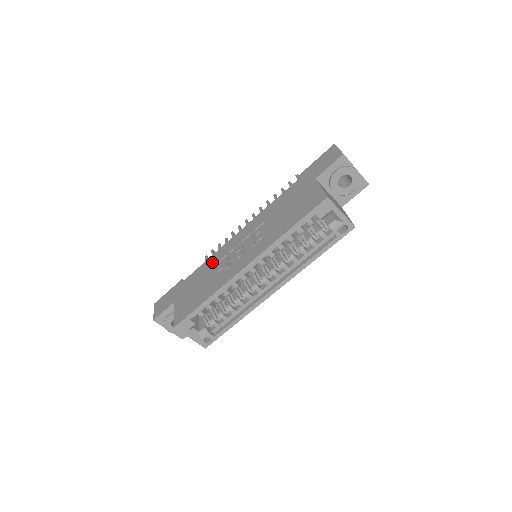
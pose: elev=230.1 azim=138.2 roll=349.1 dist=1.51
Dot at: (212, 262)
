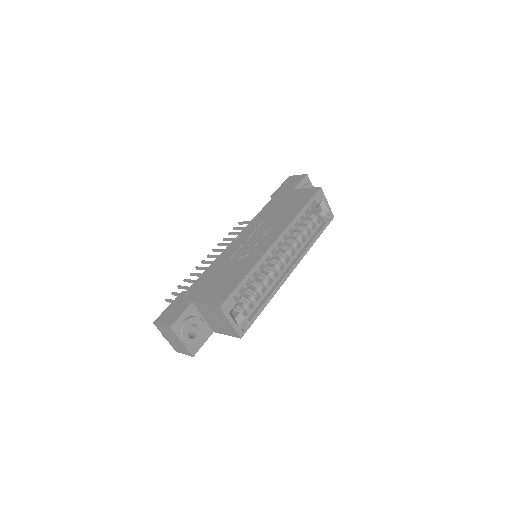
Dot at: (220, 262)
